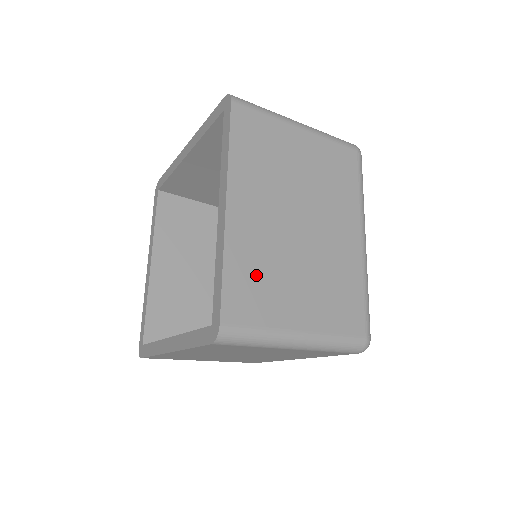
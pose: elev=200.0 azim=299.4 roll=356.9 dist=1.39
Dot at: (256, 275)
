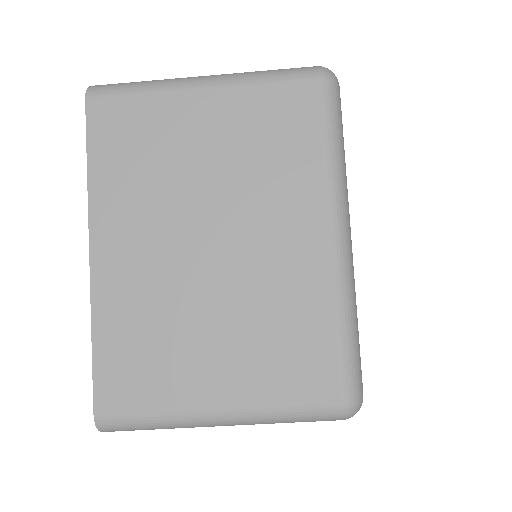
Dot at: (140, 340)
